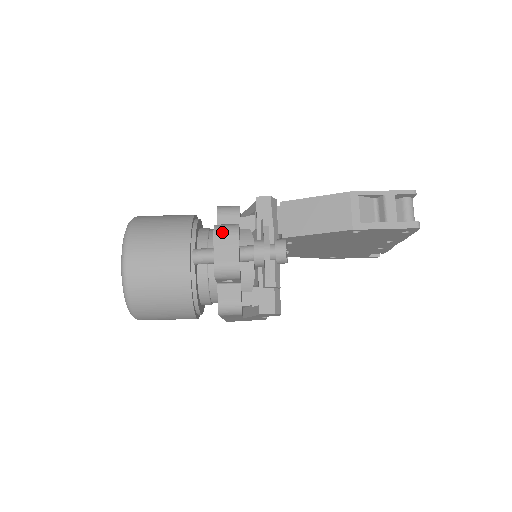
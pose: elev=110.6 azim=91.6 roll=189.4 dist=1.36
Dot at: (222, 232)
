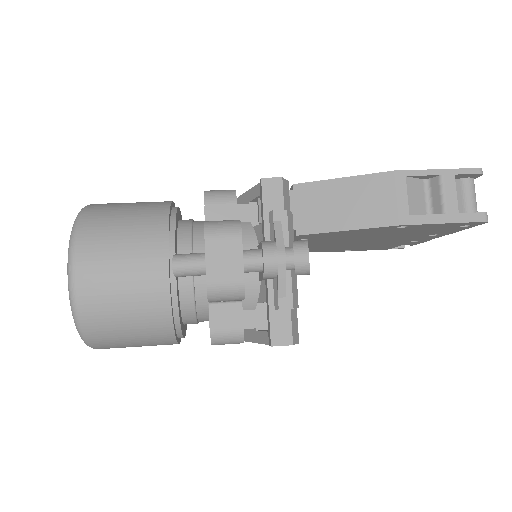
Dot at: (217, 233)
